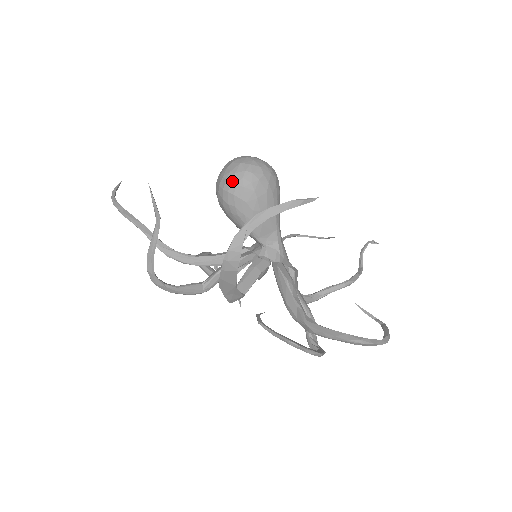
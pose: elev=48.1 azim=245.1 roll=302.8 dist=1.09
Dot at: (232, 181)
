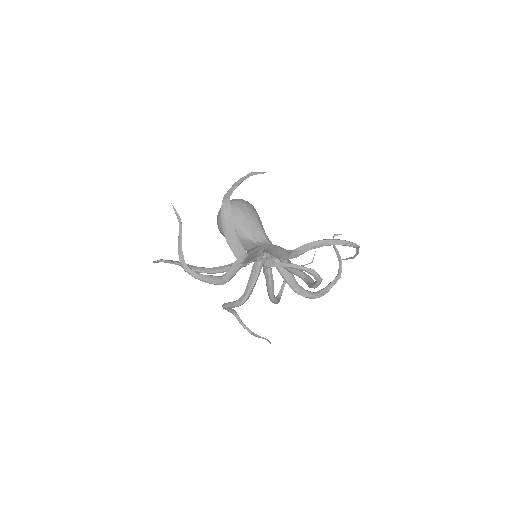
Dot at: occluded
